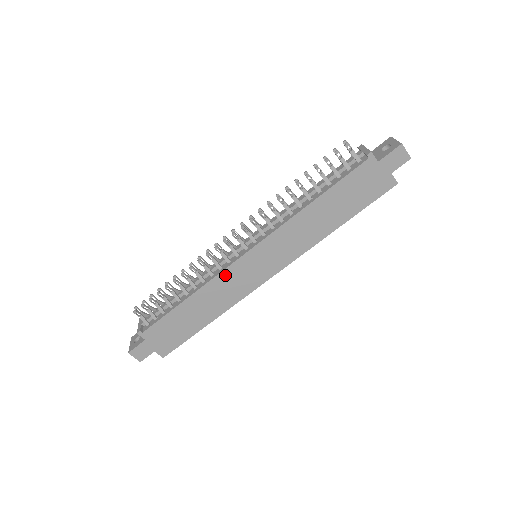
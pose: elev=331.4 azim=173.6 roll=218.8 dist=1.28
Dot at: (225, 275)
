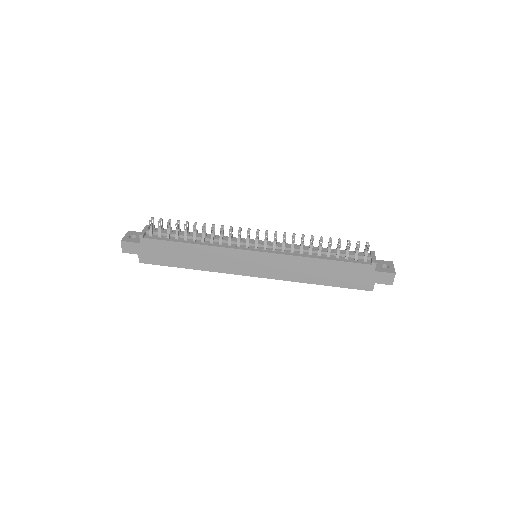
Dot at: (229, 251)
